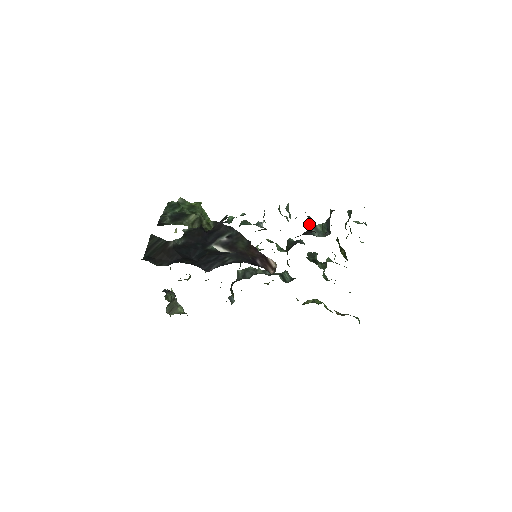
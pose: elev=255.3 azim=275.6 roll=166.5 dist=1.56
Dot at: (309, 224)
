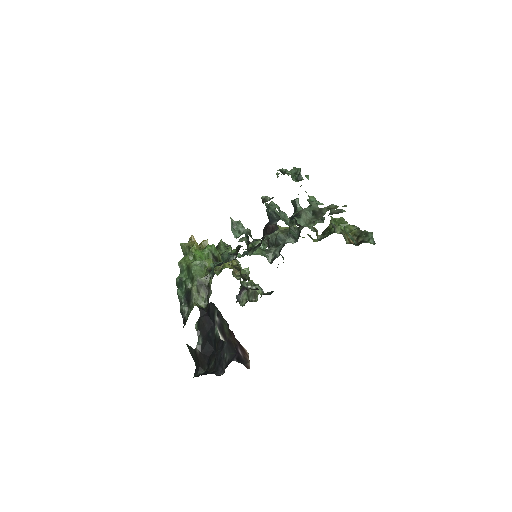
Dot at: (264, 202)
